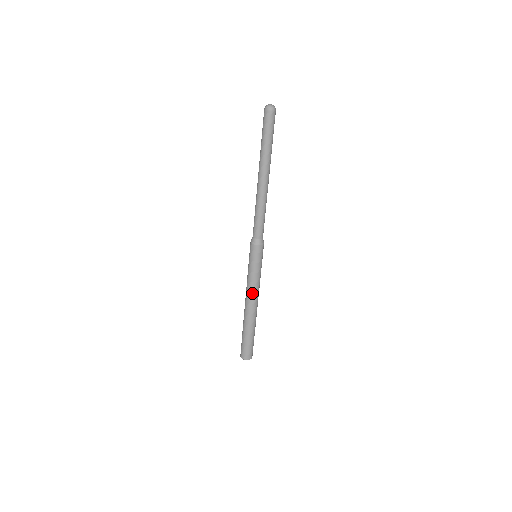
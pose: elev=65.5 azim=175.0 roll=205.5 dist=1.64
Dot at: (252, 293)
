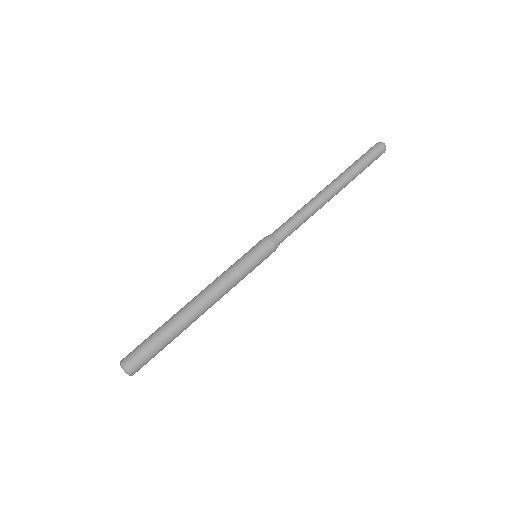
Dot at: (216, 287)
